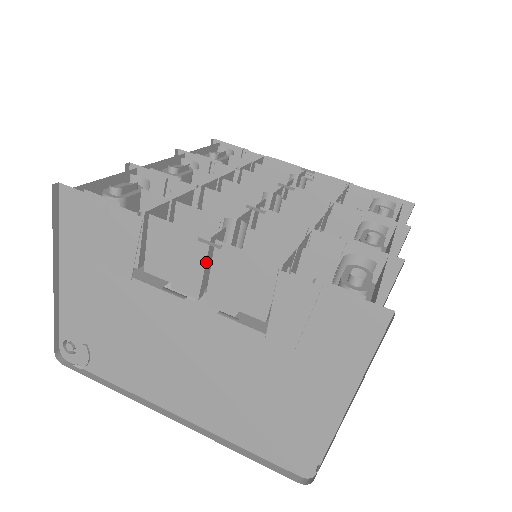
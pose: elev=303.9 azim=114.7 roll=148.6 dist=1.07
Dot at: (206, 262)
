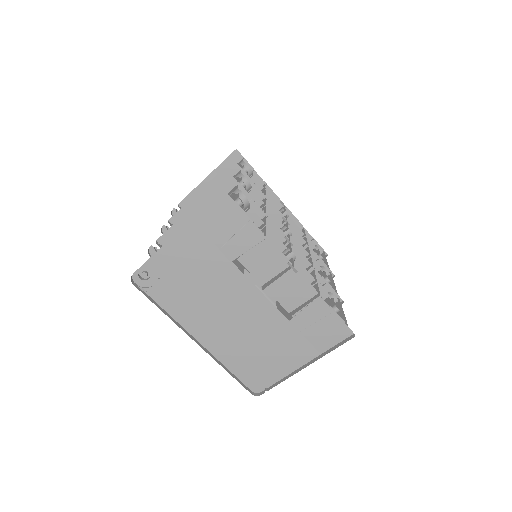
Dot at: occluded
